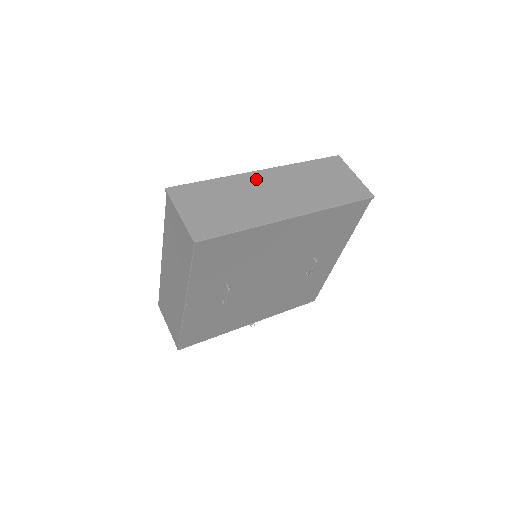
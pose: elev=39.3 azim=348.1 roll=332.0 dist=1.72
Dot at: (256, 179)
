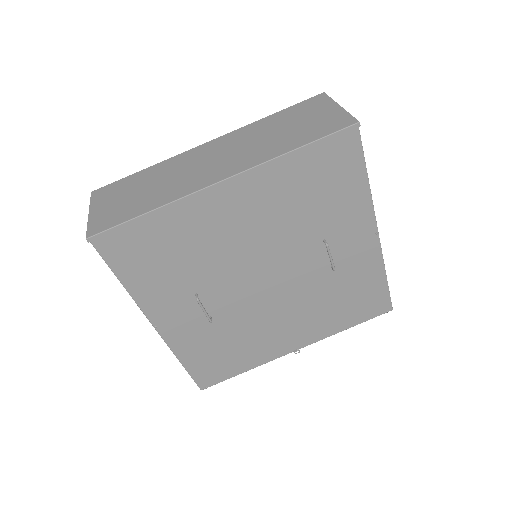
Dot at: (196, 153)
